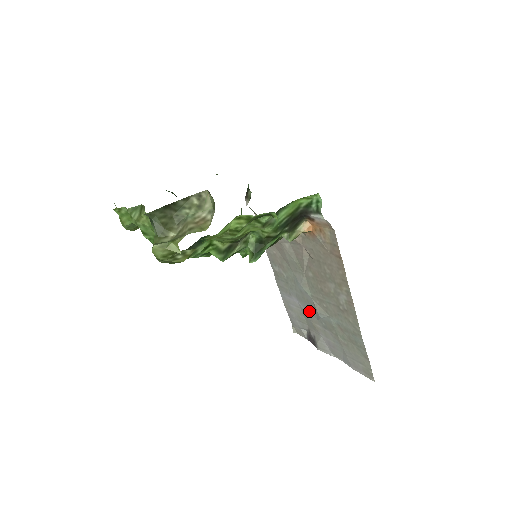
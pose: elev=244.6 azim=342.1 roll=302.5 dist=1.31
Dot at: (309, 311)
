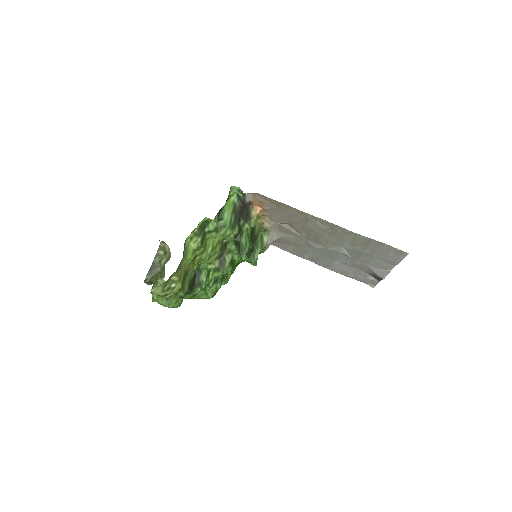
Dot at: (344, 259)
